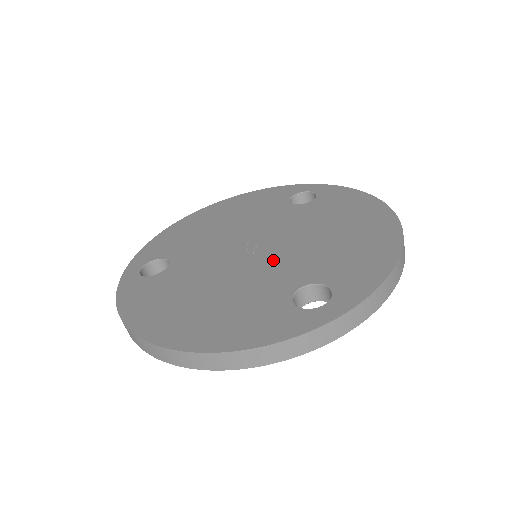
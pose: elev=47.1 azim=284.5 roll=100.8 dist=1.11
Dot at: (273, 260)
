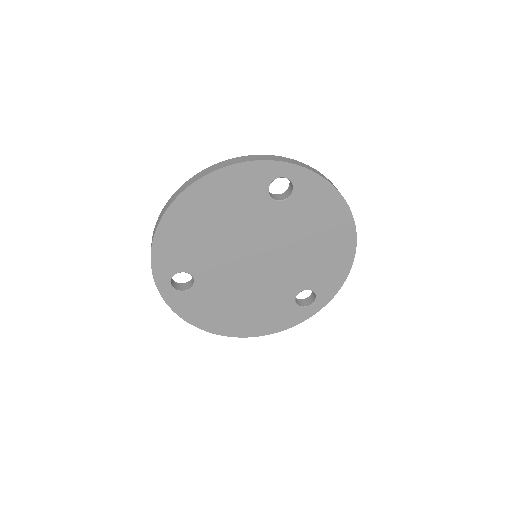
Dot at: occluded
